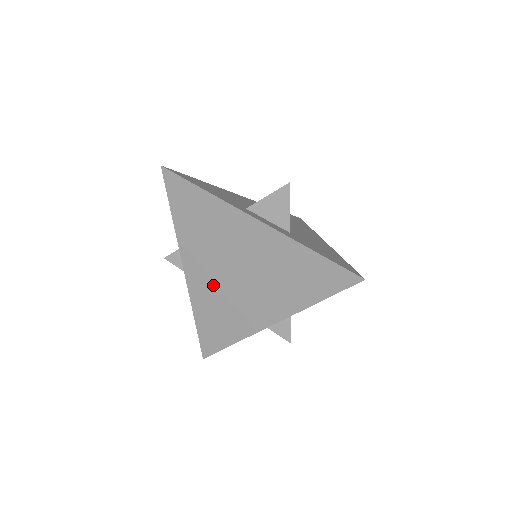
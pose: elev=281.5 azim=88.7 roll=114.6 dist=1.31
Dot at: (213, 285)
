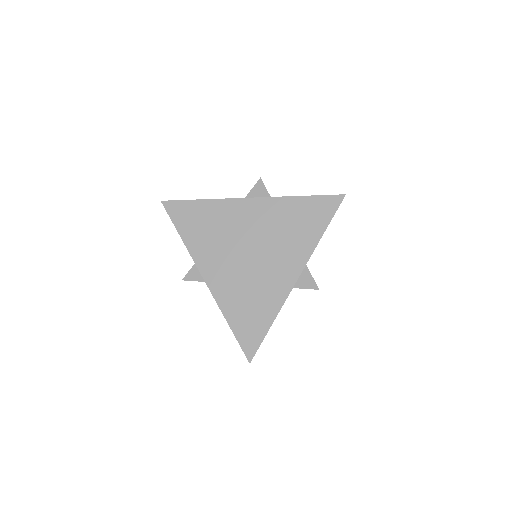
Dot at: (234, 276)
